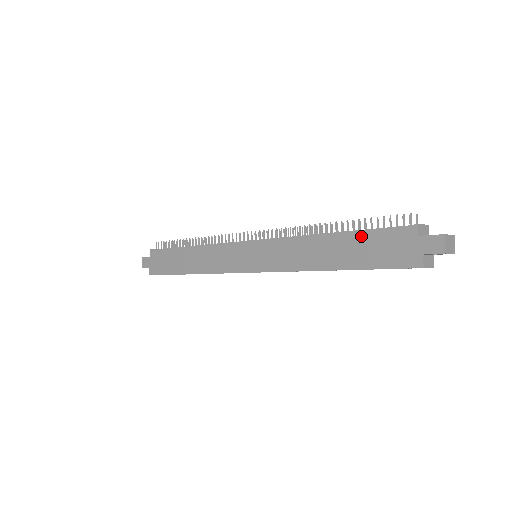
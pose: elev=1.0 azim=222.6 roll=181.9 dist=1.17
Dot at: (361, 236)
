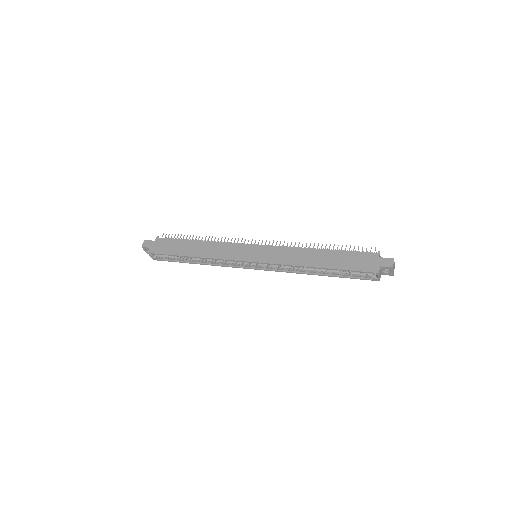
Dot at: (343, 252)
